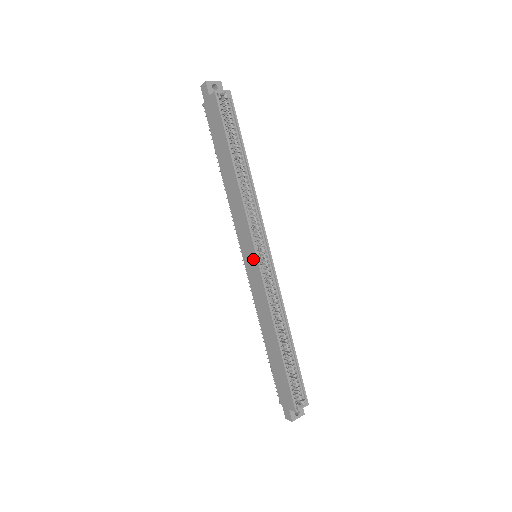
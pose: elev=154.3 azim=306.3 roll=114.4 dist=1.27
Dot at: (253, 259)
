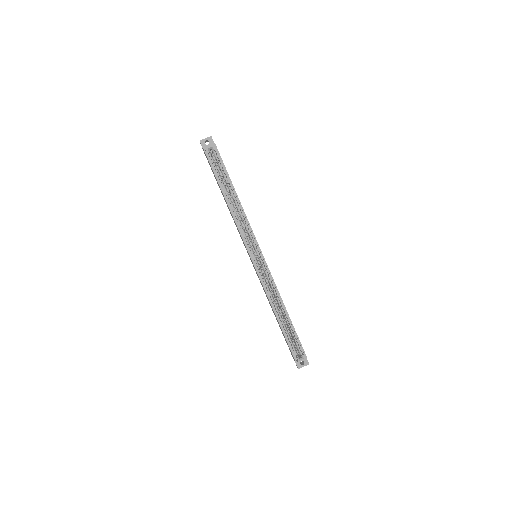
Dot at: (251, 260)
